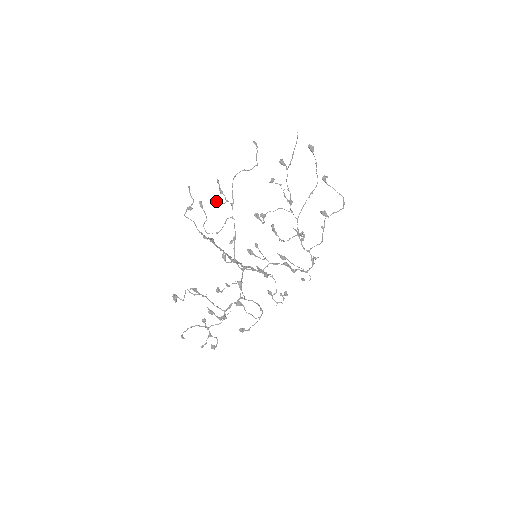
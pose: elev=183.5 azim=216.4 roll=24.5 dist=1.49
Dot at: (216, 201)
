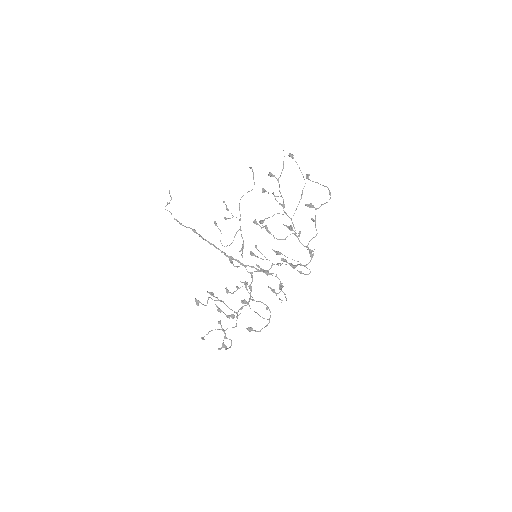
Dot at: (224, 218)
